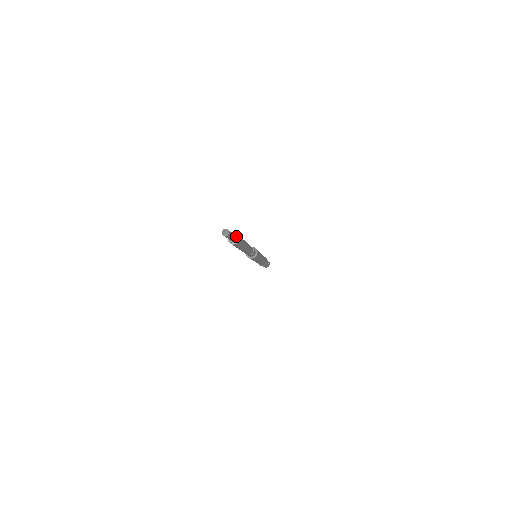
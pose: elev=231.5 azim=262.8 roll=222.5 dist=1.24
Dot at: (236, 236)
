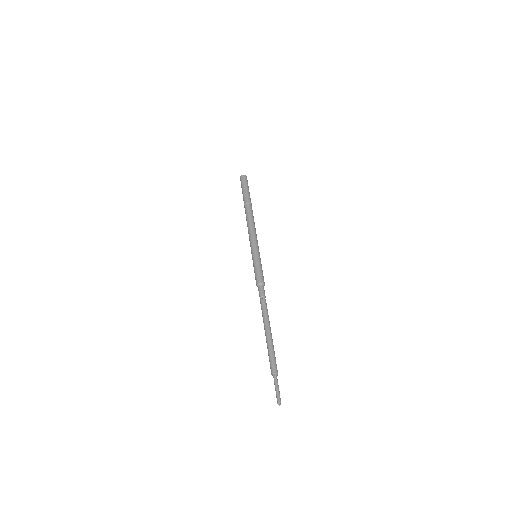
Dot at: occluded
